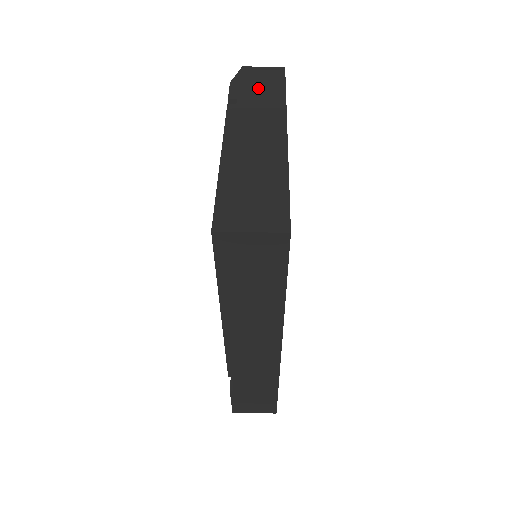
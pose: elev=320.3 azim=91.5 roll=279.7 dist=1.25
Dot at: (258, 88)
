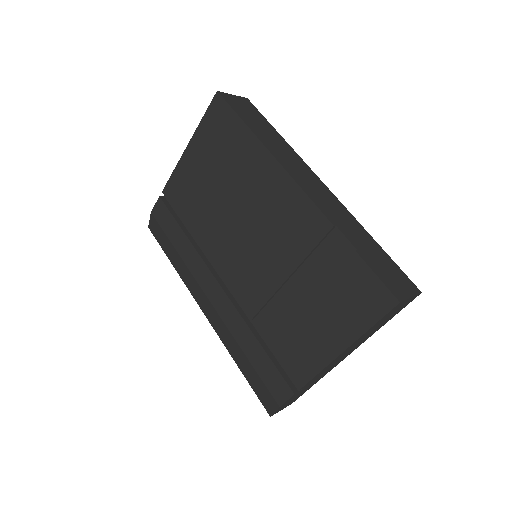
Dot at: occluded
